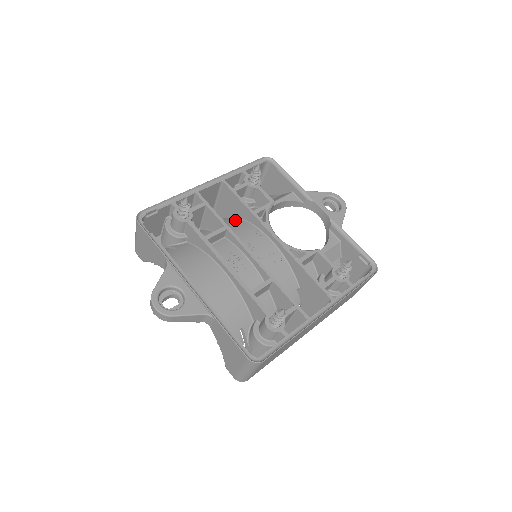
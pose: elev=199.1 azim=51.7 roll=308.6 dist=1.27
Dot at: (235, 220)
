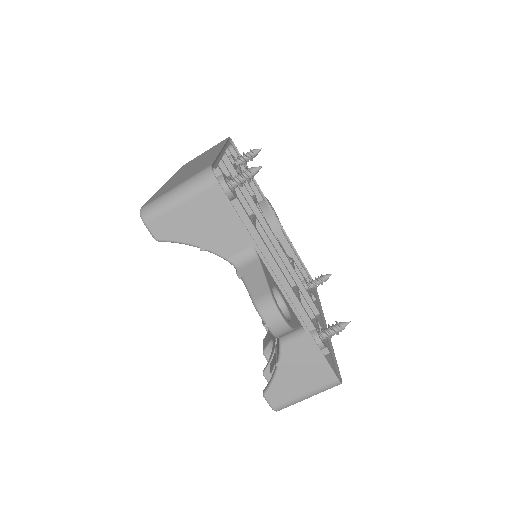
Dot at: occluded
